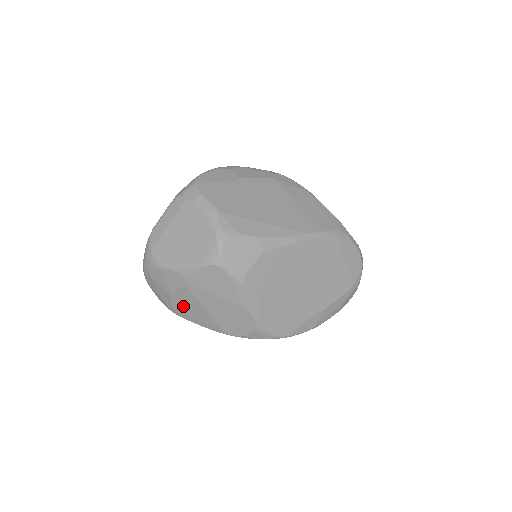
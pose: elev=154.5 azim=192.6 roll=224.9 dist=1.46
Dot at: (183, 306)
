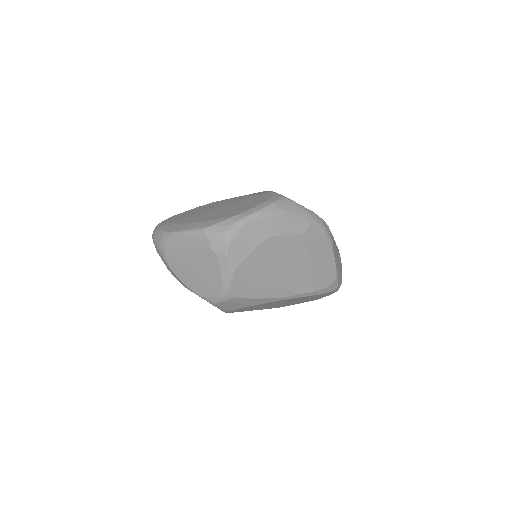
Dot at: occluded
